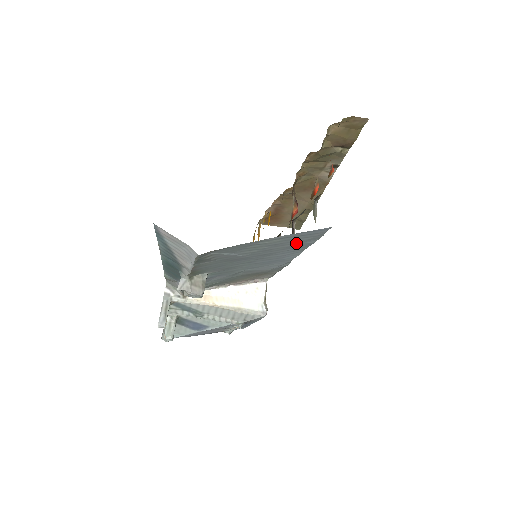
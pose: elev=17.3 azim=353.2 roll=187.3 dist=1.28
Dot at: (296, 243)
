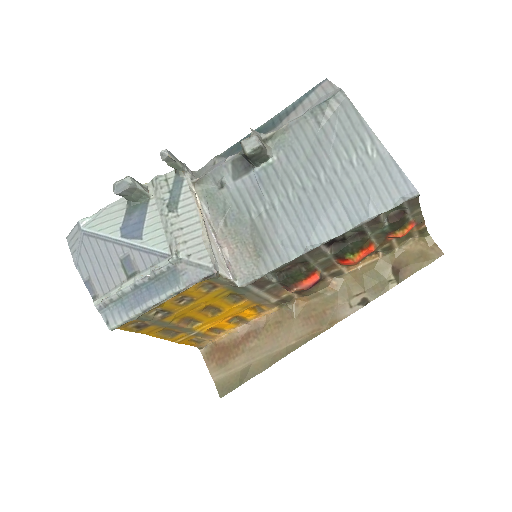
Dot at: (368, 191)
